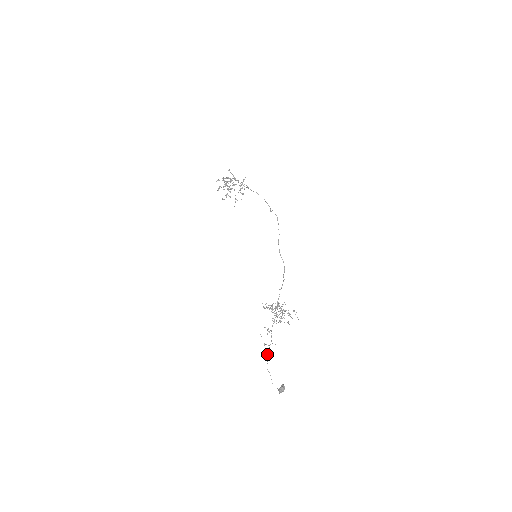
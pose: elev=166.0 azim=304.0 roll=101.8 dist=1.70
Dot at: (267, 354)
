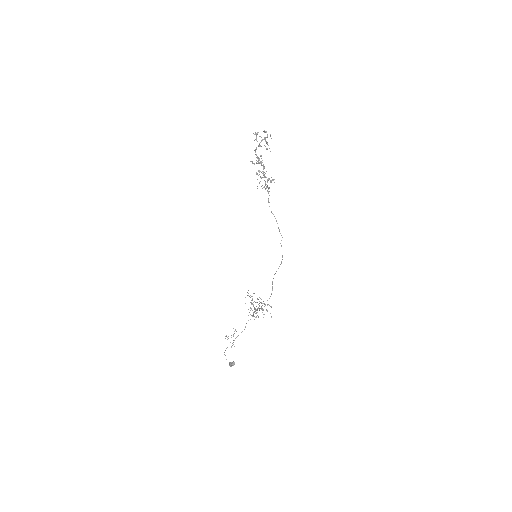
Dot at: (227, 347)
